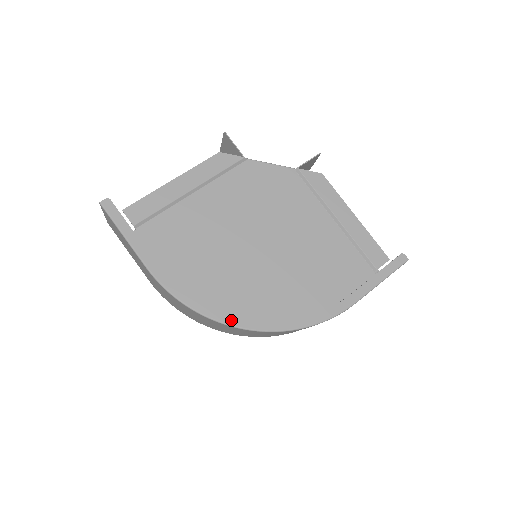
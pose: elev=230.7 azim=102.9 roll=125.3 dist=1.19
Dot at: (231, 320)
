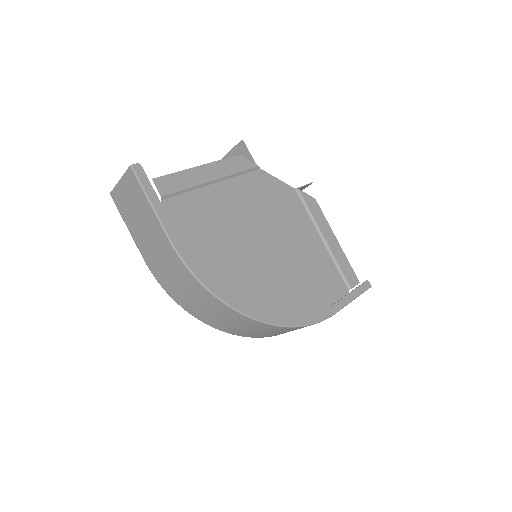
Dot at: (240, 307)
